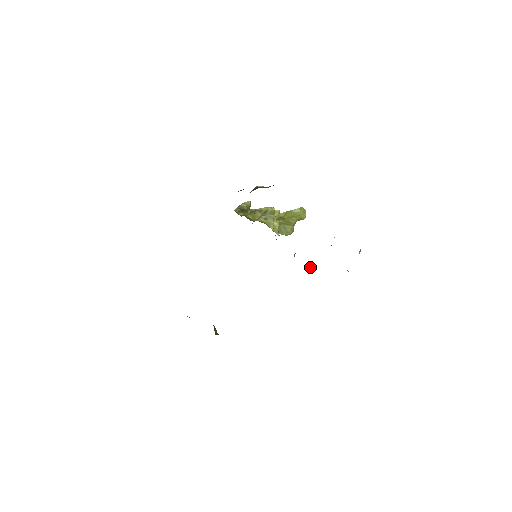
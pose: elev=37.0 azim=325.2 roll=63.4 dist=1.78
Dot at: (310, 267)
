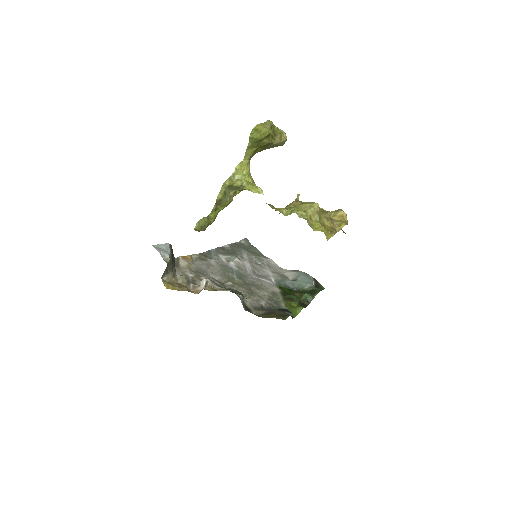
Dot at: occluded
